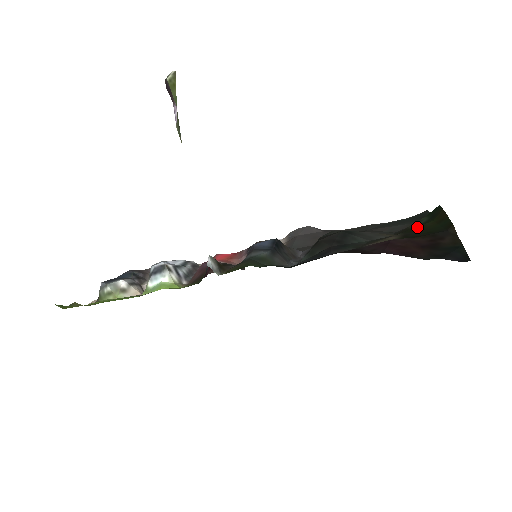
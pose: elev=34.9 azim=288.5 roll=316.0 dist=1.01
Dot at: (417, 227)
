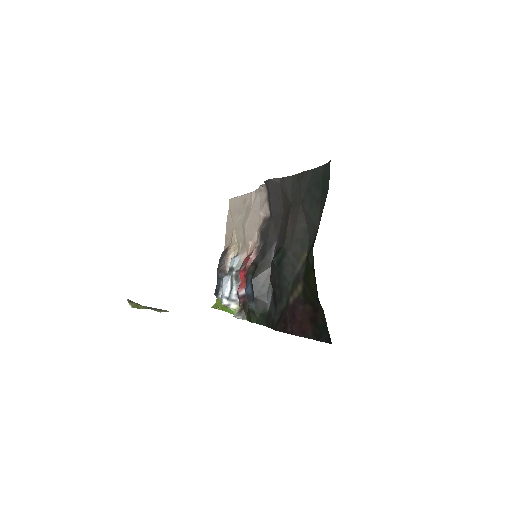
Dot at: (308, 277)
